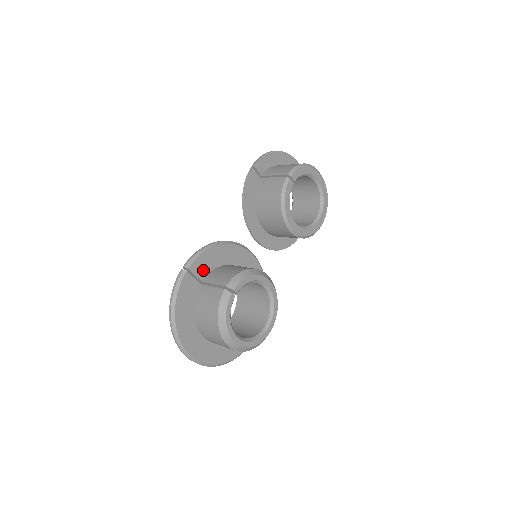
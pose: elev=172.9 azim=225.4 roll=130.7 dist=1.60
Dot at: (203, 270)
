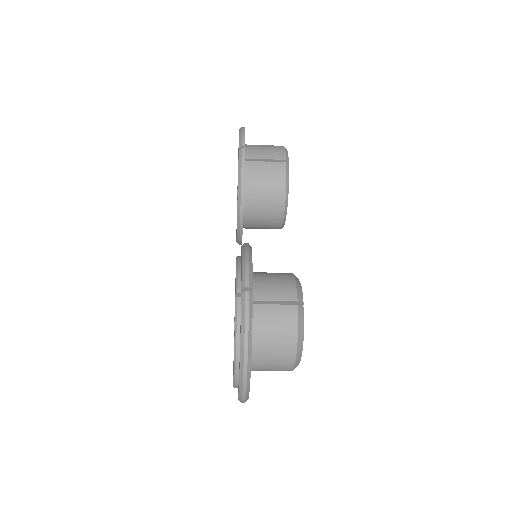
Dot at: occluded
